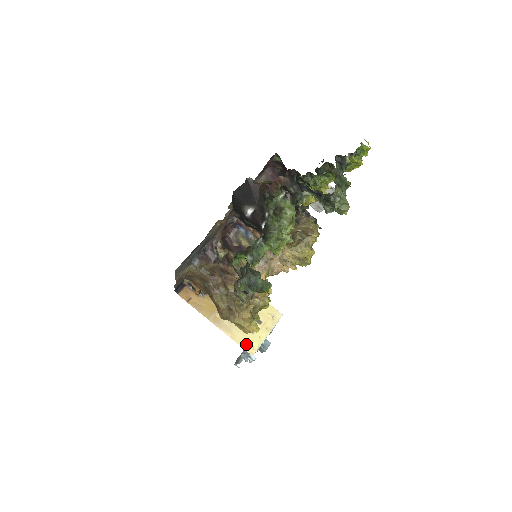
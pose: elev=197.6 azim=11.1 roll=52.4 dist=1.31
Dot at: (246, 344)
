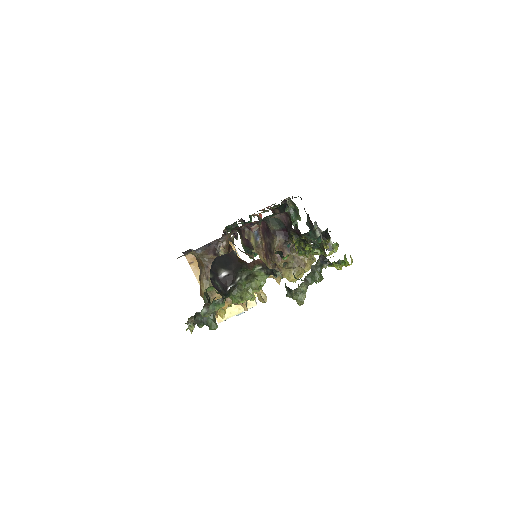
Dot at: occluded
